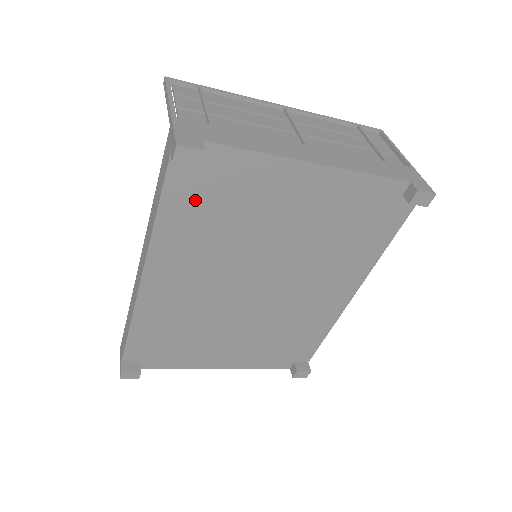
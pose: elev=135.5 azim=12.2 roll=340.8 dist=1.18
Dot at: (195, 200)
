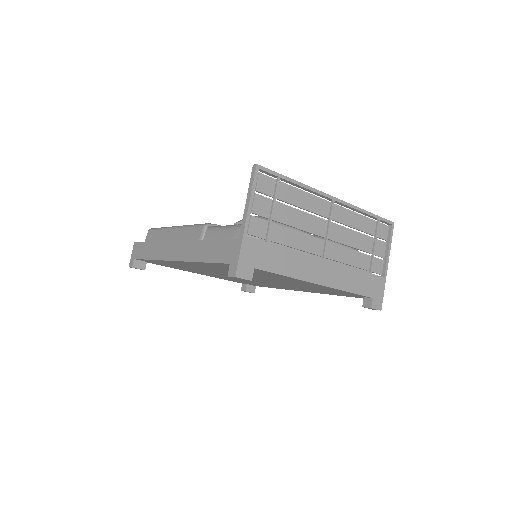
Dot at: occluded
